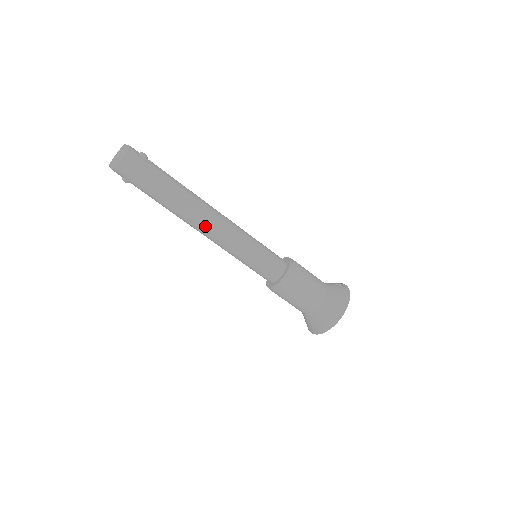
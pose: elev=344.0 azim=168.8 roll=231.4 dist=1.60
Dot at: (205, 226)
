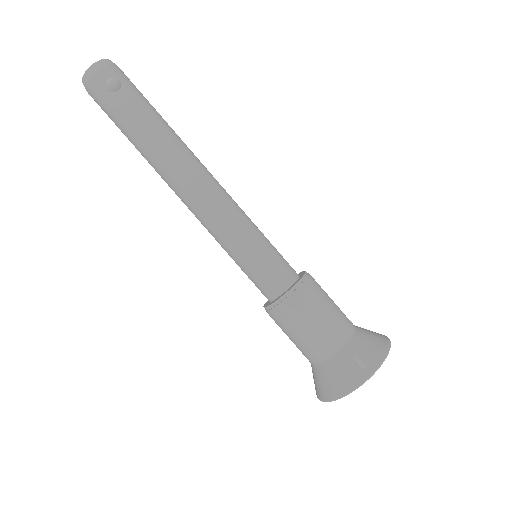
Dot at: (181, 199)
